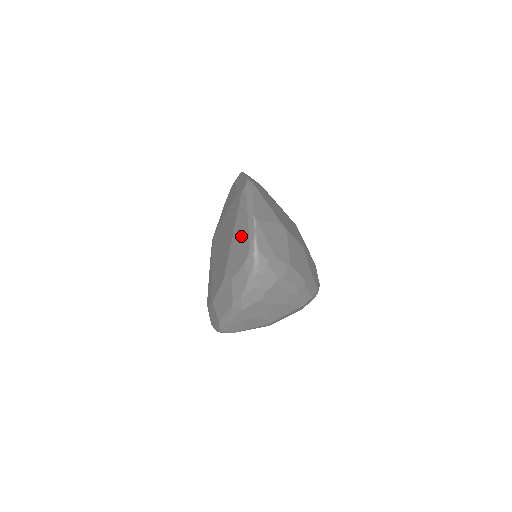
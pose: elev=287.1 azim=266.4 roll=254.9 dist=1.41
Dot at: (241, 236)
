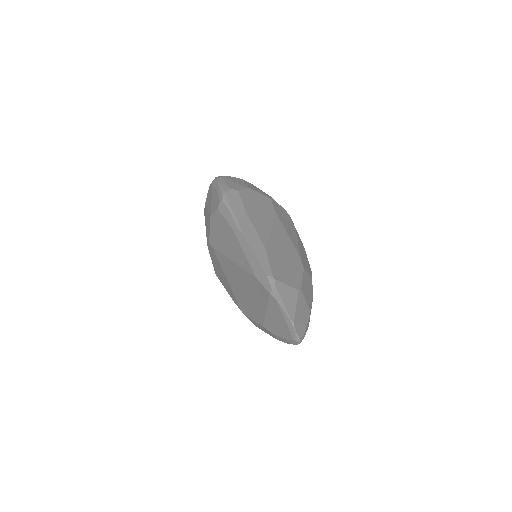
Dot at: (279, 322)
